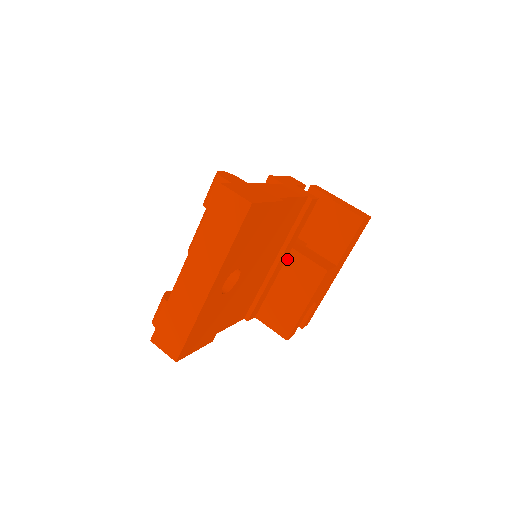
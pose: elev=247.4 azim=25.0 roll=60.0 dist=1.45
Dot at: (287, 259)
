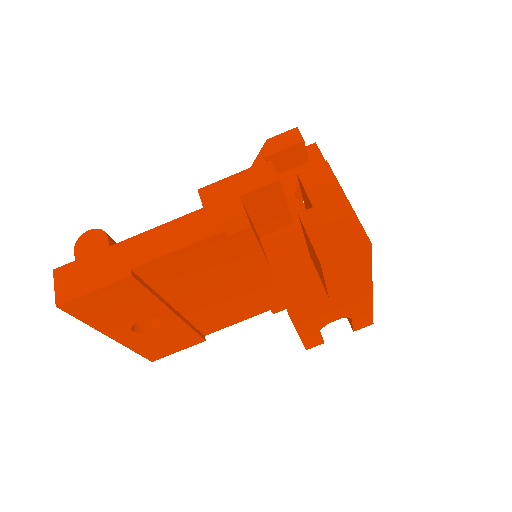
Dot at: occluded
